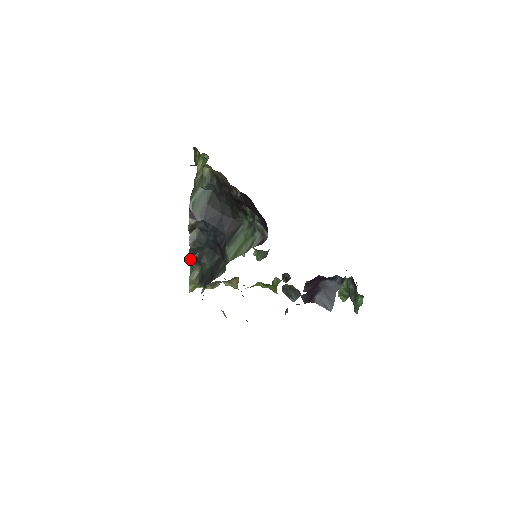
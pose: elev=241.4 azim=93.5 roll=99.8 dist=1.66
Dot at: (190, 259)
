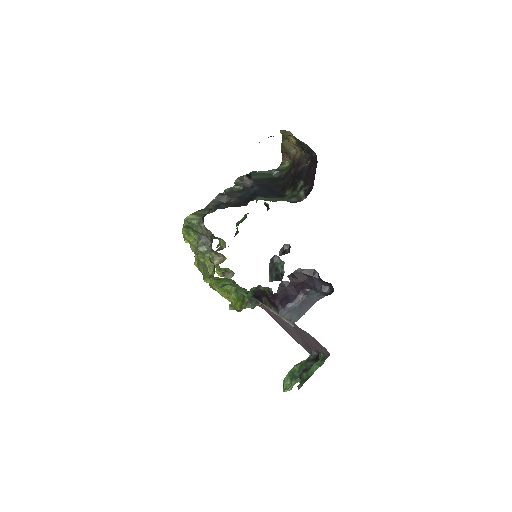
Dot at: (213, 200)
